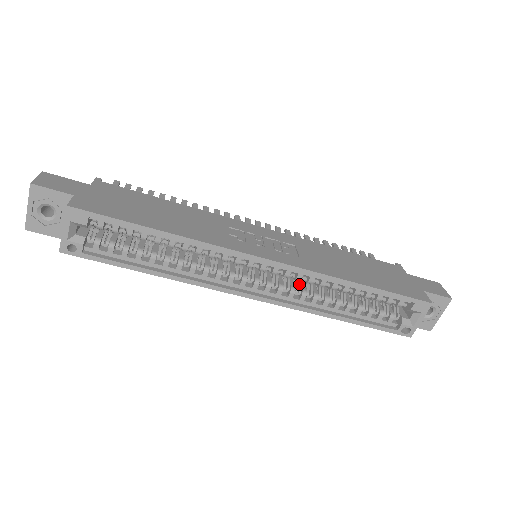
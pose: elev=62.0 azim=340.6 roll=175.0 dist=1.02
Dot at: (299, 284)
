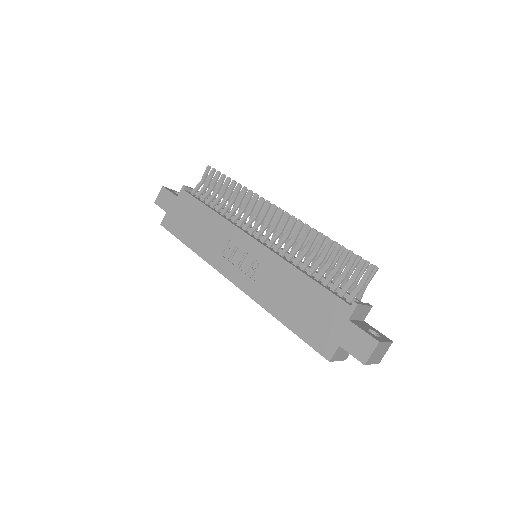
Dot at: occluded
